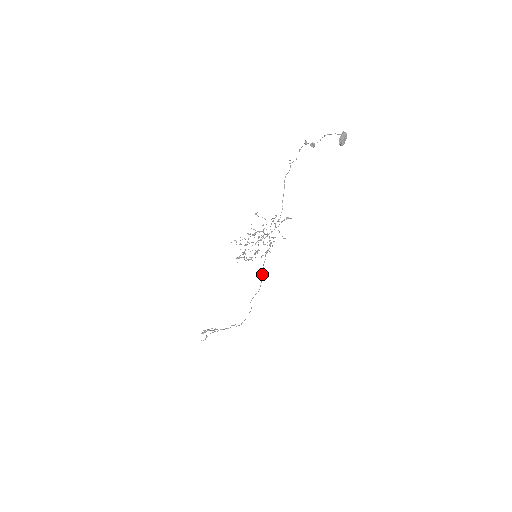
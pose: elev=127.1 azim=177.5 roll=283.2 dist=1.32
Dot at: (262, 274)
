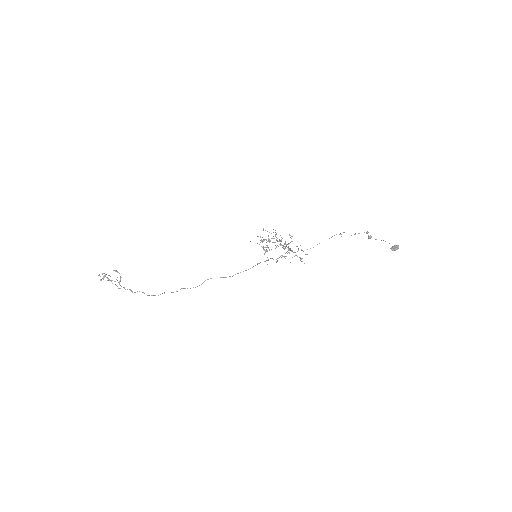
Dot at: occluded
